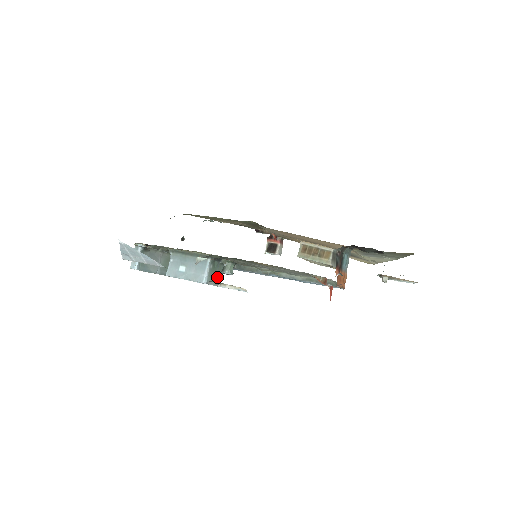
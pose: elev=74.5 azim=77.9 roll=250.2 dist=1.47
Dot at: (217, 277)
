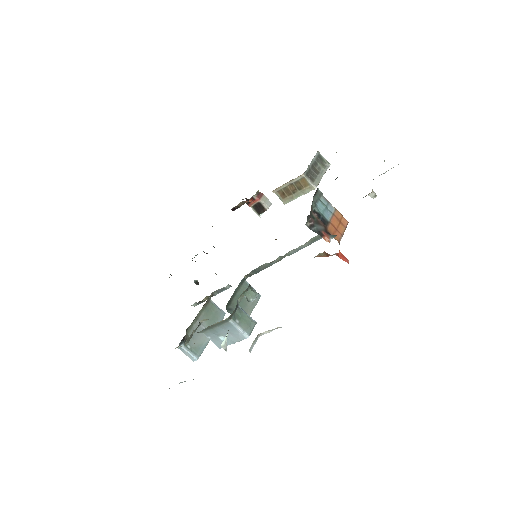
Dot at: occluded
